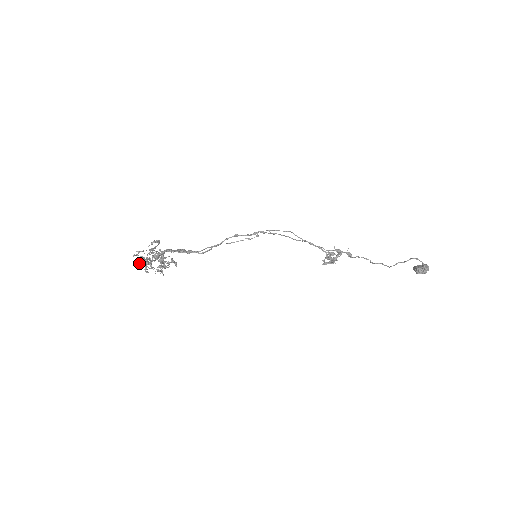
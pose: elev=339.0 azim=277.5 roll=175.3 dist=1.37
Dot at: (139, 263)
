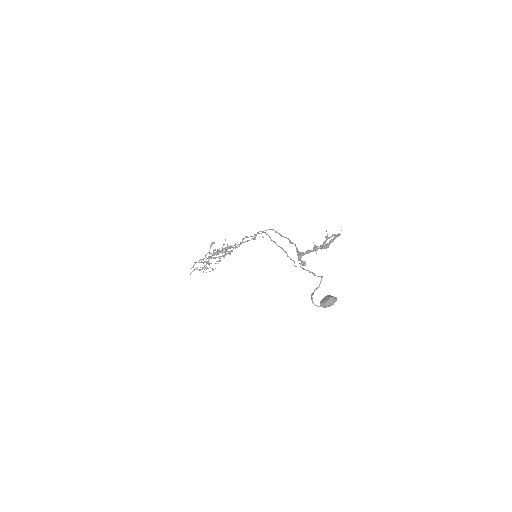
Dot at: occluded
